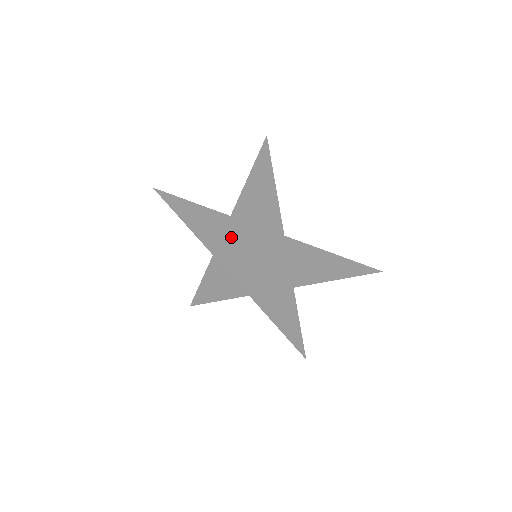
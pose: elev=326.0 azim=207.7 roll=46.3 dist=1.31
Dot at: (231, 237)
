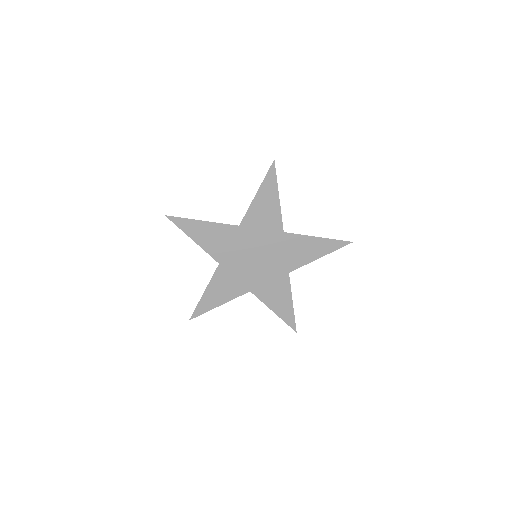
Dot at: (238, 244)
